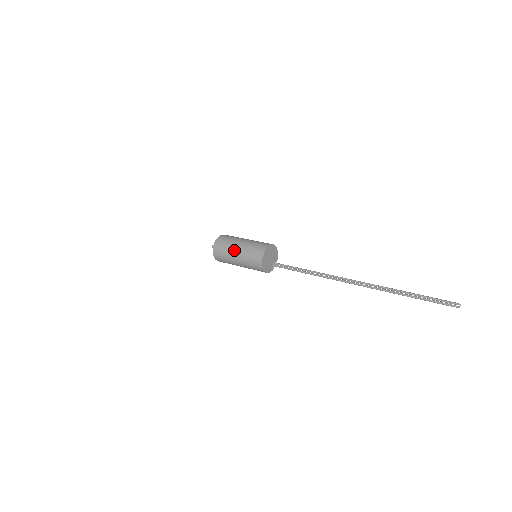
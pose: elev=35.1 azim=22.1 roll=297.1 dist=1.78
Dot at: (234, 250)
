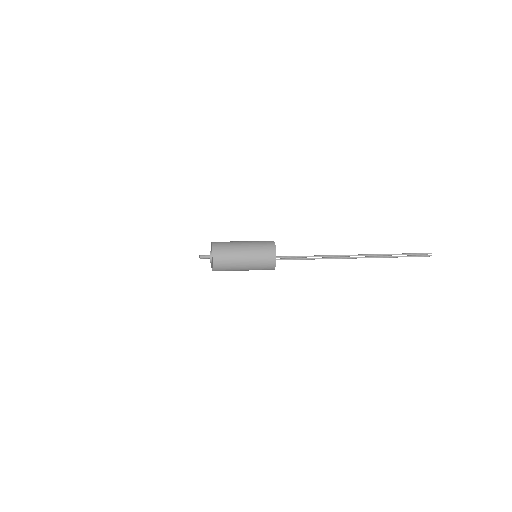
Dot at: (241, 258)
